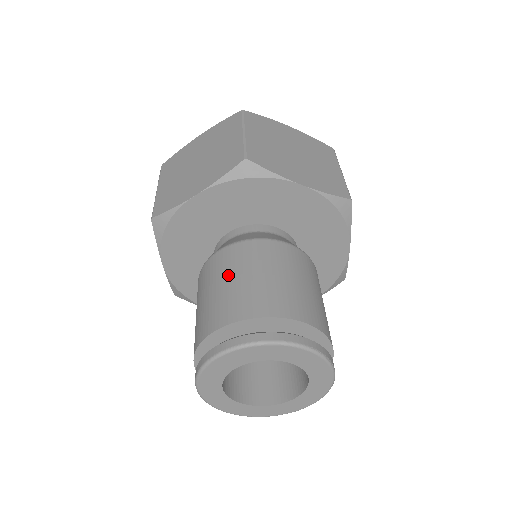
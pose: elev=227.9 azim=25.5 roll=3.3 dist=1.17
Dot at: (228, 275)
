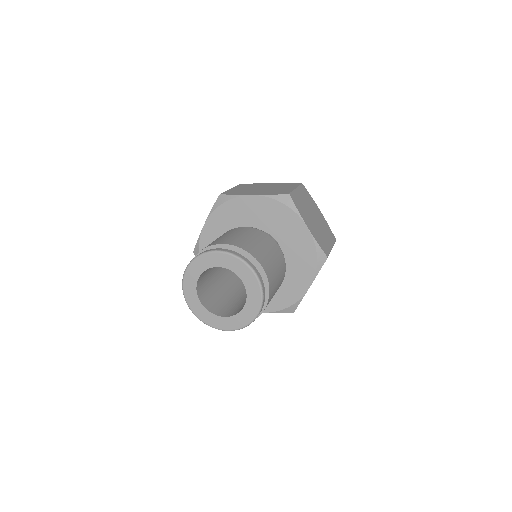
Dot at: (242, 233)
